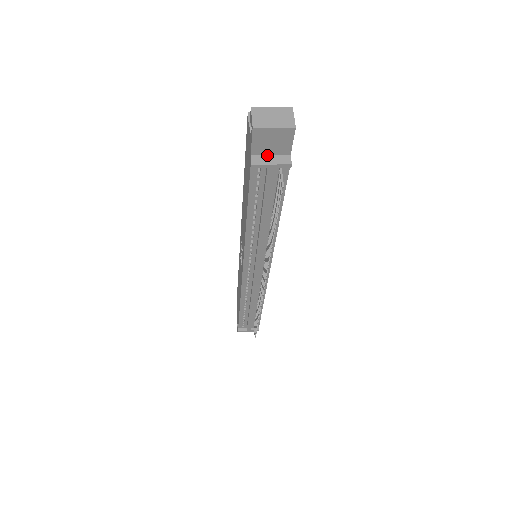
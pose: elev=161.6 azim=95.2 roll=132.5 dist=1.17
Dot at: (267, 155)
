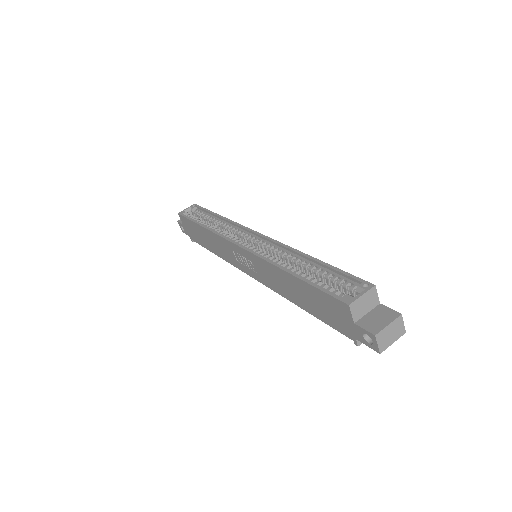
Dot at: occluded
